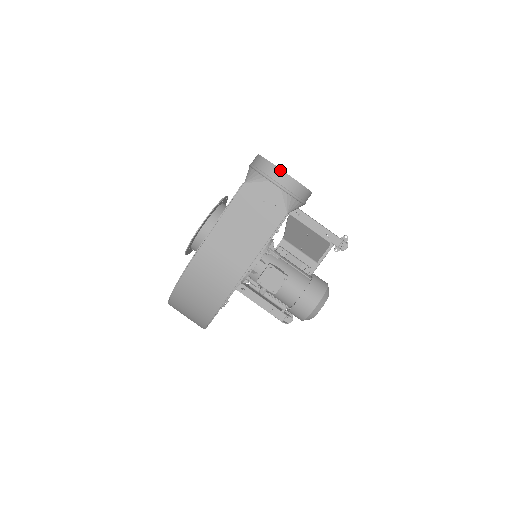
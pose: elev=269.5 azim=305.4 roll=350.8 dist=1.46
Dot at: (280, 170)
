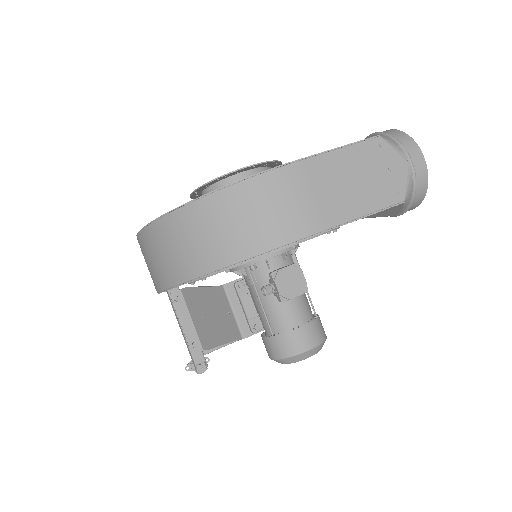
Dot at: (421, 153)
